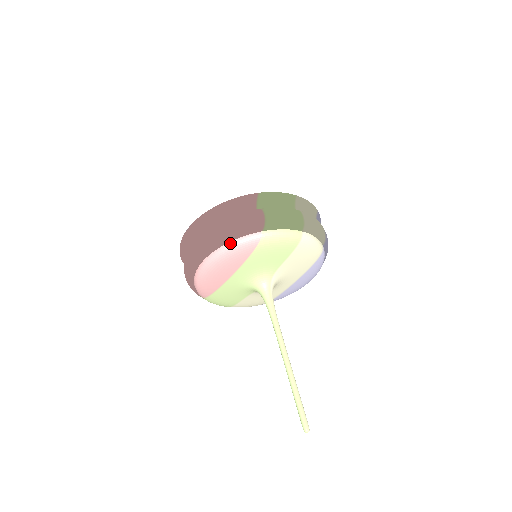
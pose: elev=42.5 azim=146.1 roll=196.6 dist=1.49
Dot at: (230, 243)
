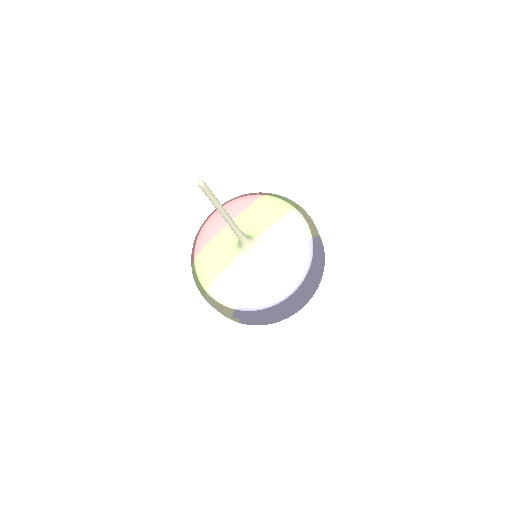
Dot at: (241, 197)
